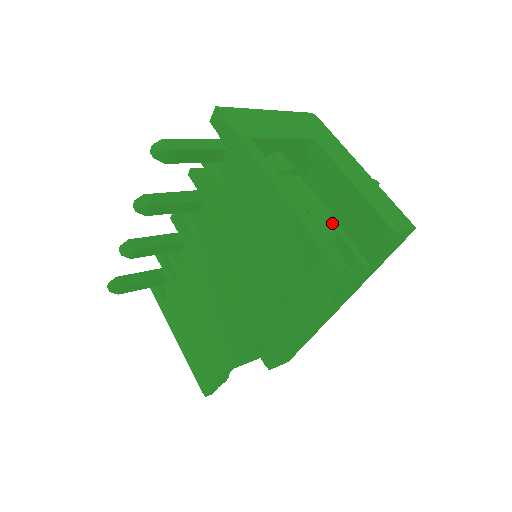
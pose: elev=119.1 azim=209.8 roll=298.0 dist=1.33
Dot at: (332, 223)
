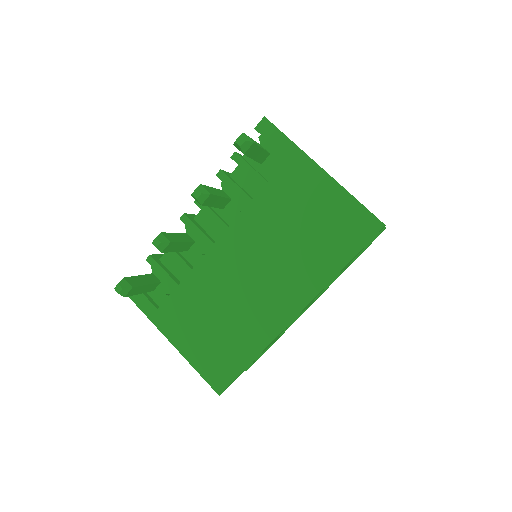
Dot at: occluded
